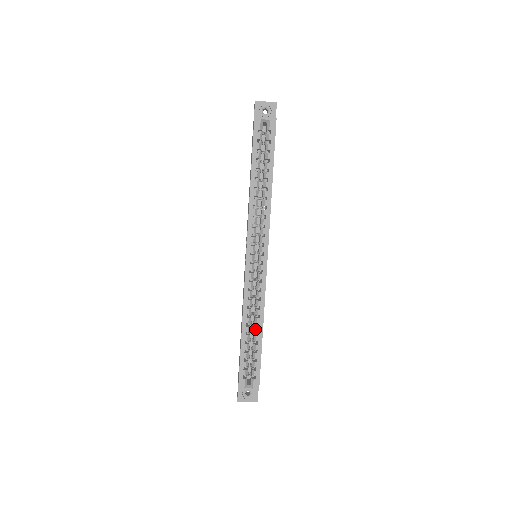
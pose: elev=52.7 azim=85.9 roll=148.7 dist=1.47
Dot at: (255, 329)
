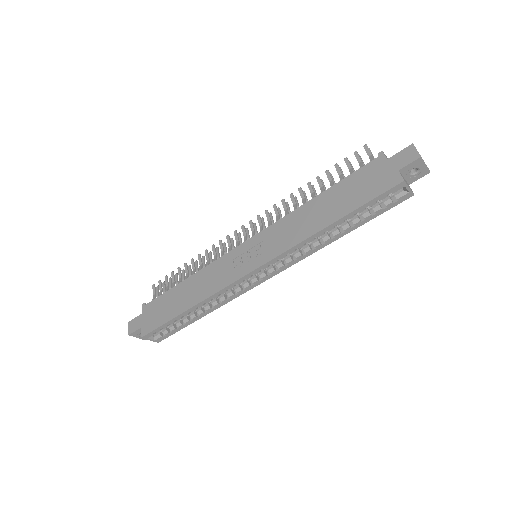
Dot at: (200, 312)
